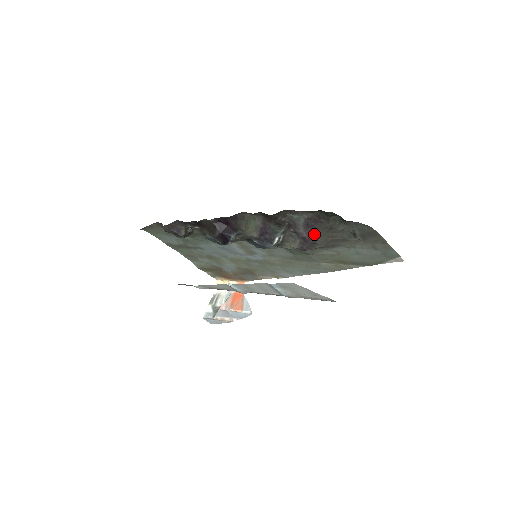
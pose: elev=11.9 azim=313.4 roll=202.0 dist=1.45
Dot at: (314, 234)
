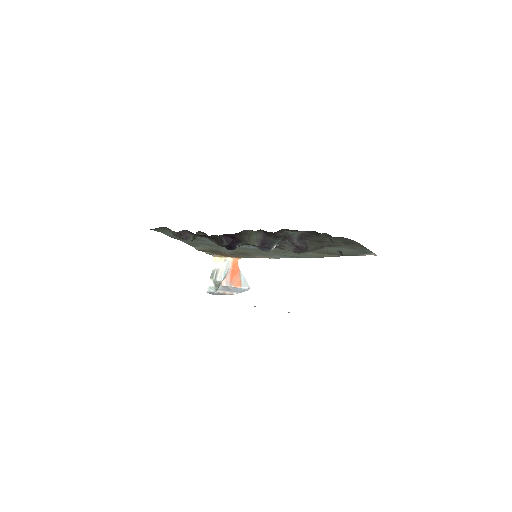
Dot at: (306, 244)
